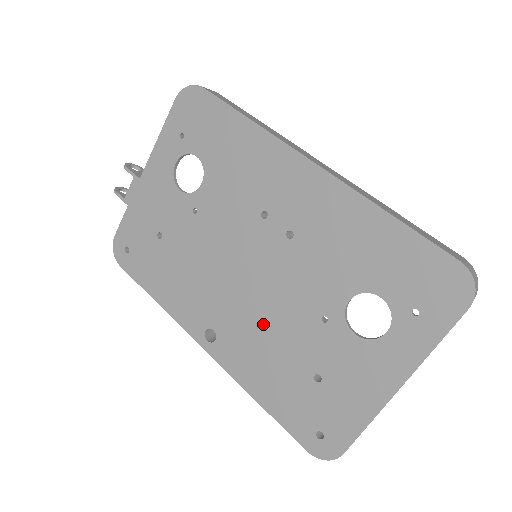
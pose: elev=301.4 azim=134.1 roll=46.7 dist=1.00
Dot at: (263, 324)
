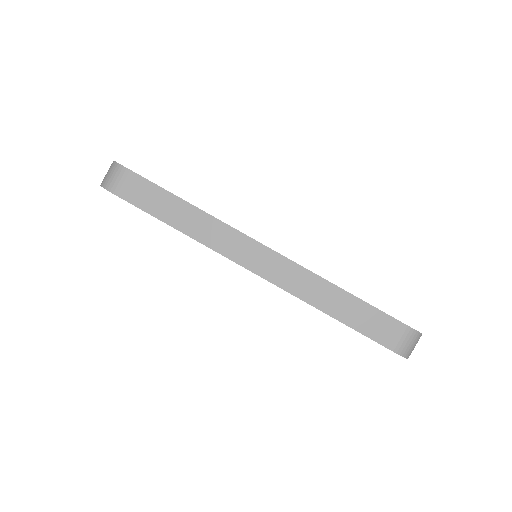
Dot at: occluded
